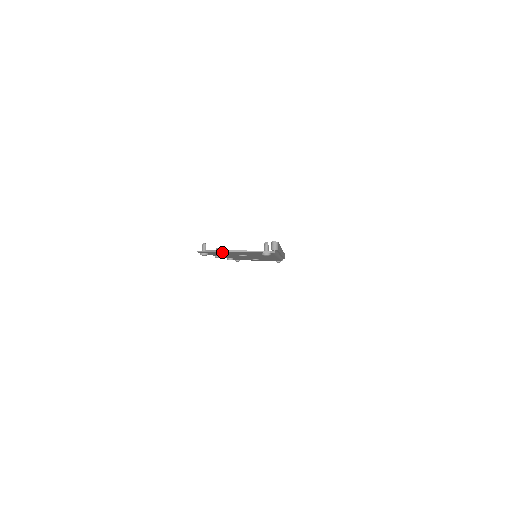
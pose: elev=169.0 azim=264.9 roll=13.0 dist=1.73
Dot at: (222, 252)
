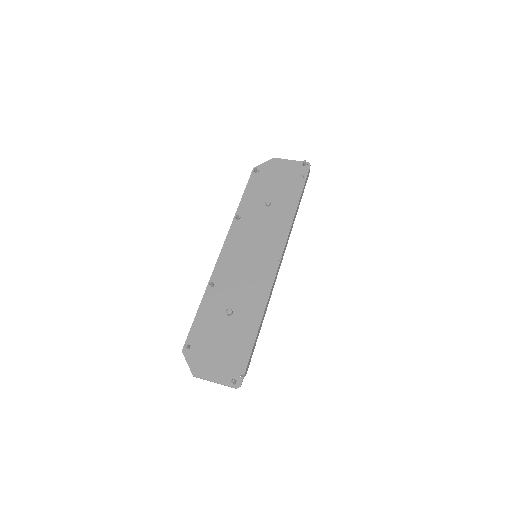
Dot at: (200, 364)
